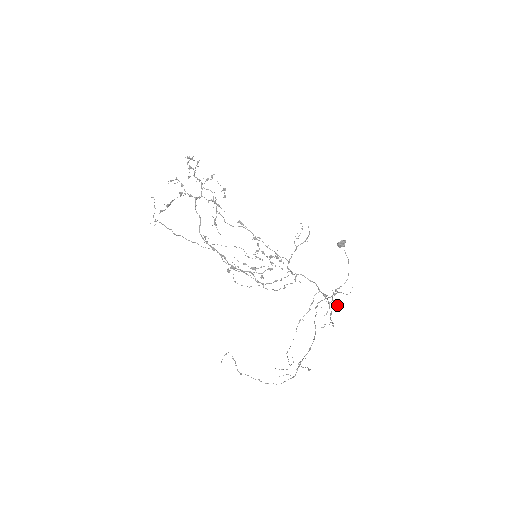
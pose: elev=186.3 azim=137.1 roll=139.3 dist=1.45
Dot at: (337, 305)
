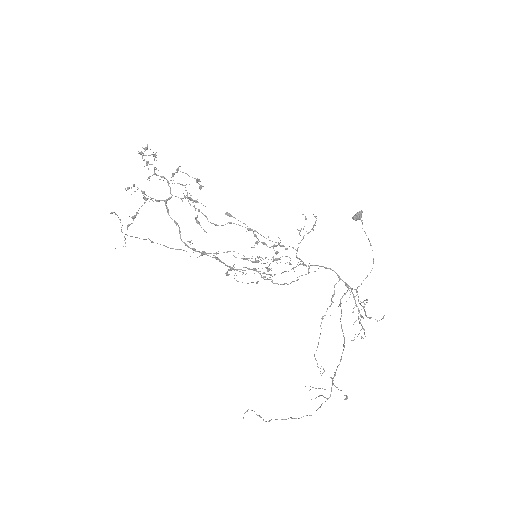
Dot at: occluded
